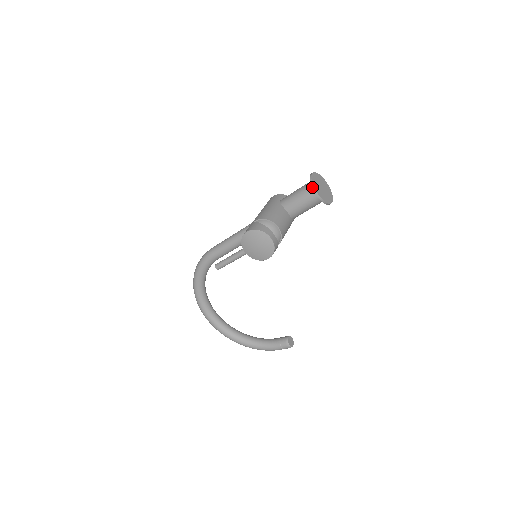
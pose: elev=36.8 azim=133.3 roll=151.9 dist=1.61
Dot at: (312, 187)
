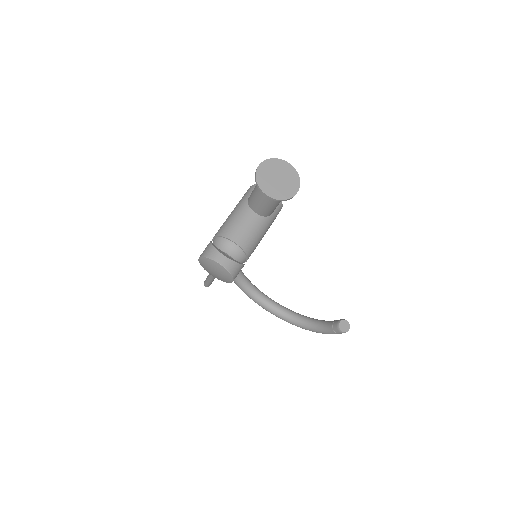
Dot at: occluded
